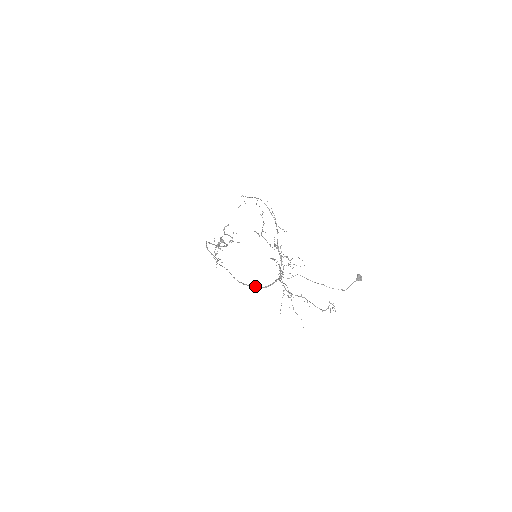
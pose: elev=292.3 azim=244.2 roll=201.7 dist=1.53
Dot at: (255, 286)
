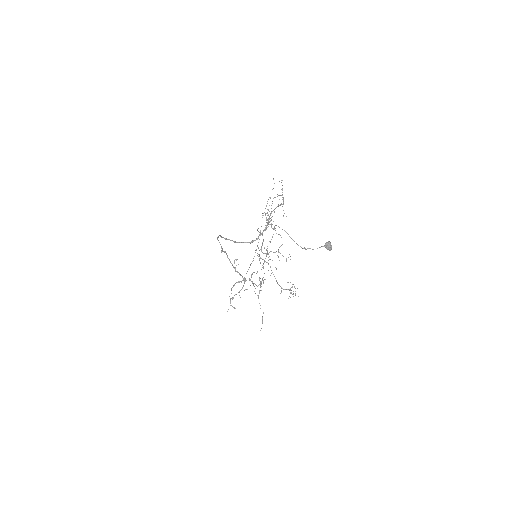
Dot at: (232, 240)
